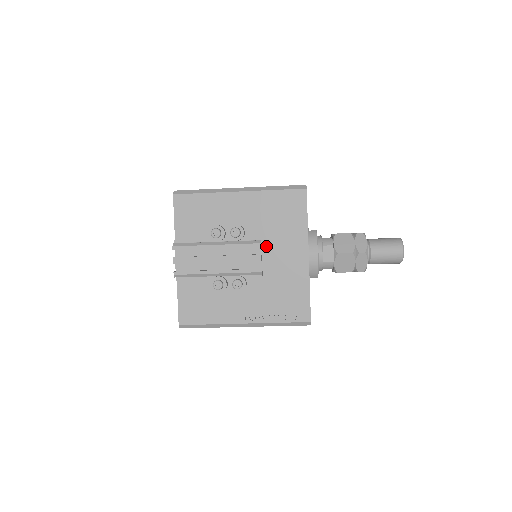
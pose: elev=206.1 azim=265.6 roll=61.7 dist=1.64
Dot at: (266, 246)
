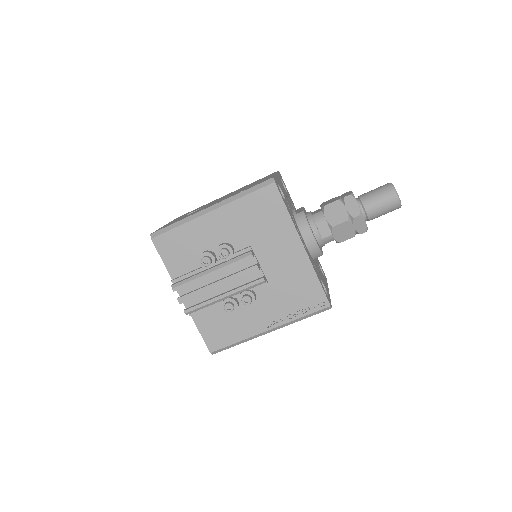
Dot at: (259, 253)
